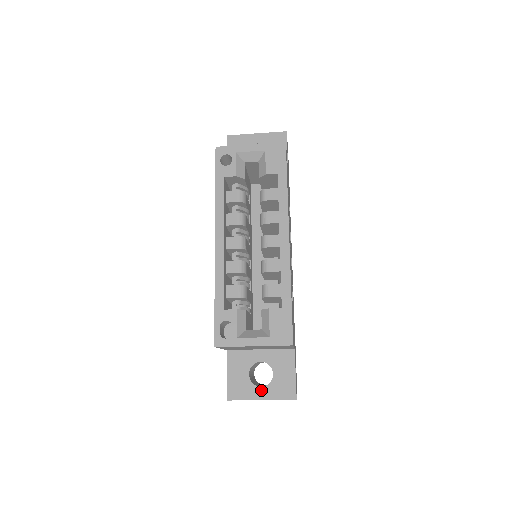
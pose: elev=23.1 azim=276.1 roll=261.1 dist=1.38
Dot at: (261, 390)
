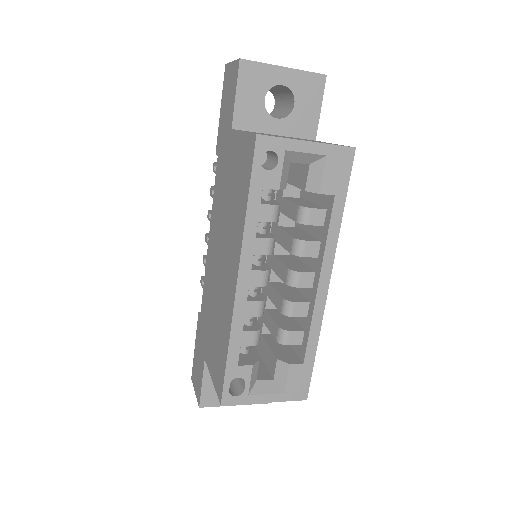
Dot at: occluded
